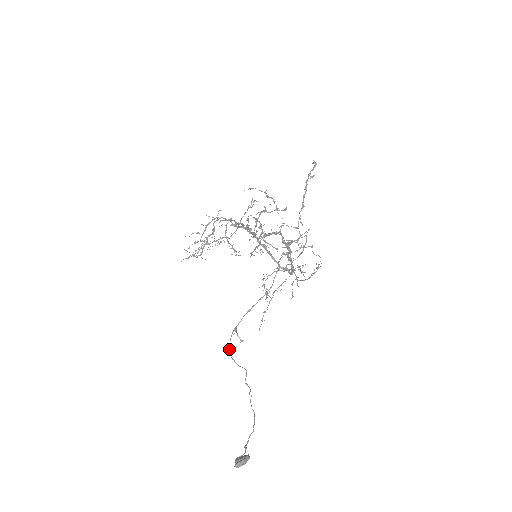
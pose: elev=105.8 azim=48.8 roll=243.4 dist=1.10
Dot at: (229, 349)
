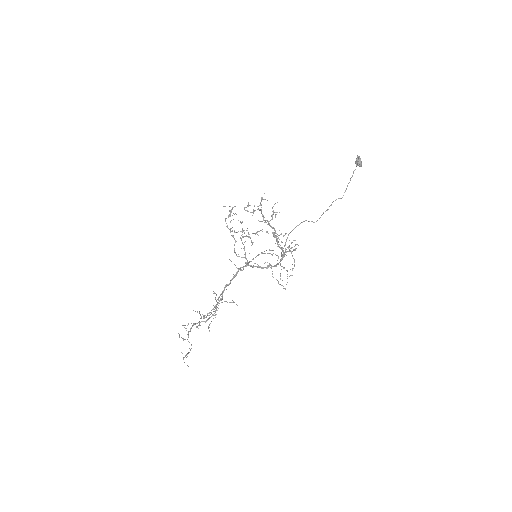
Dot at: (294, 228)
